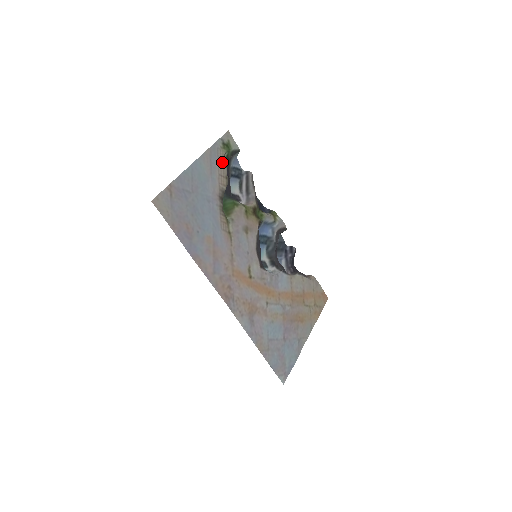
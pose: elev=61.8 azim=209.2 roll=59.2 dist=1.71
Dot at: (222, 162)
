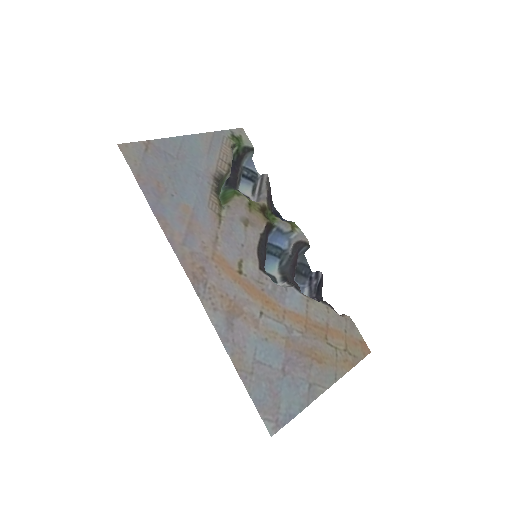
Dot at: (227, 150)
